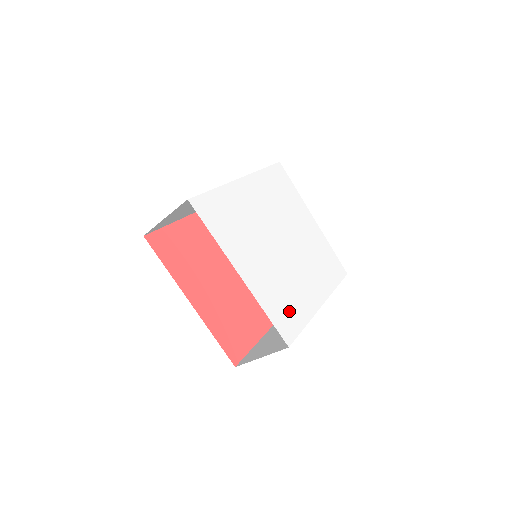
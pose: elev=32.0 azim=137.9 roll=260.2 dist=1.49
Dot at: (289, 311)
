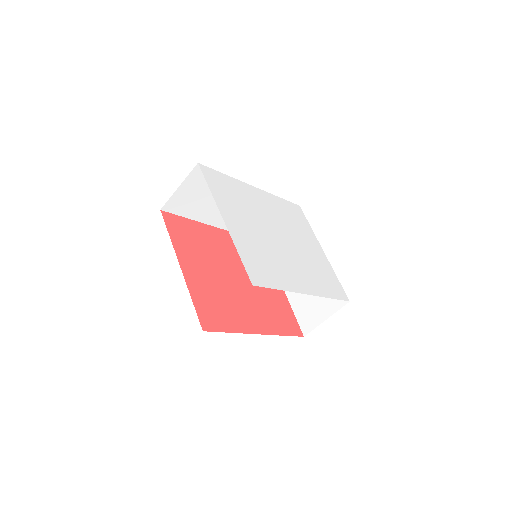
Dot at: (265, 269)
